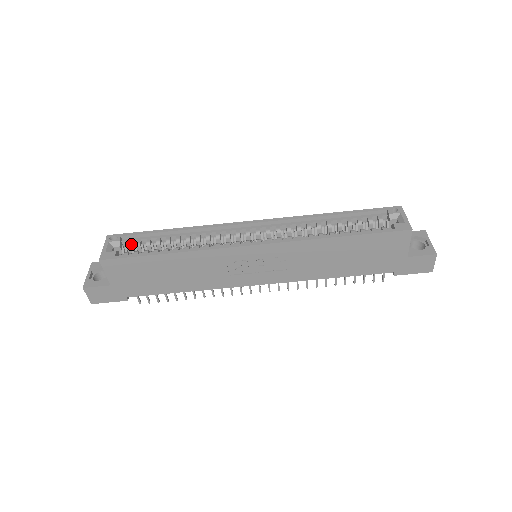
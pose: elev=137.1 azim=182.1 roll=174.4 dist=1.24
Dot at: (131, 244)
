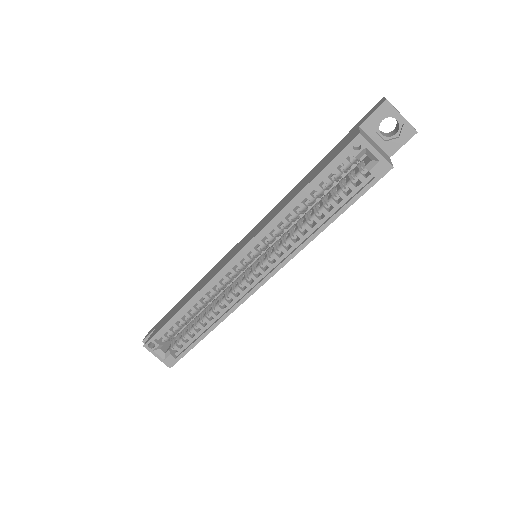
Dot at: (166, 336)
